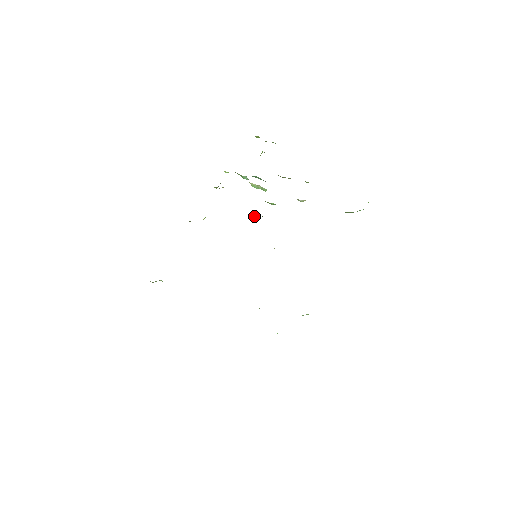
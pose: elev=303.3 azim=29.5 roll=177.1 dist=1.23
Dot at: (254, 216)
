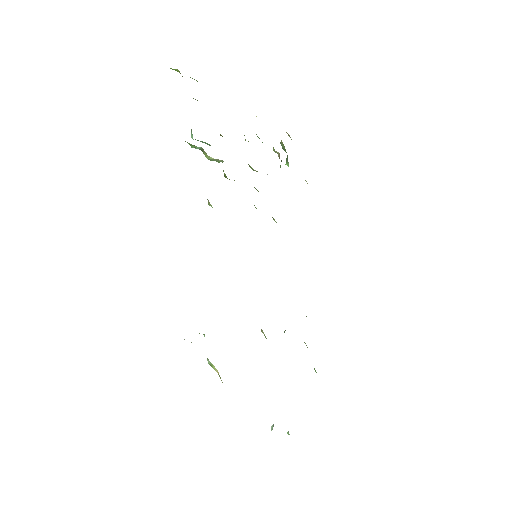
Dot at: occluded
